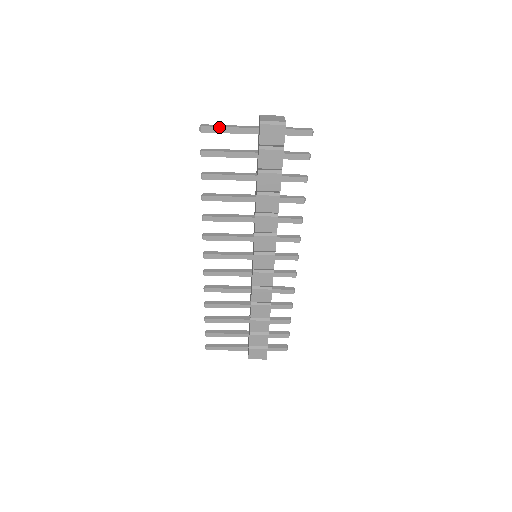
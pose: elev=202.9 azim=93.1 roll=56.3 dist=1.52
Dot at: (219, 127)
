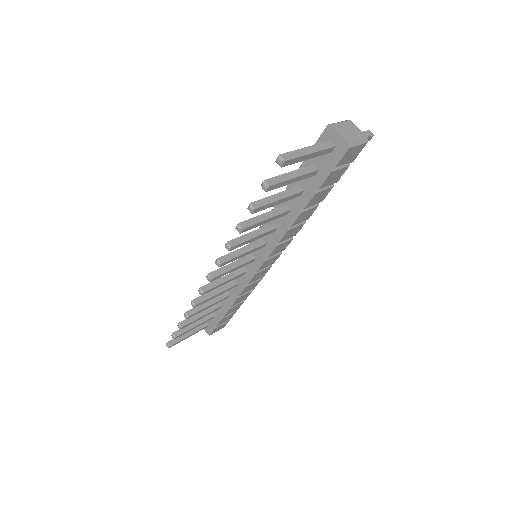
Dot at: (302, 156)
